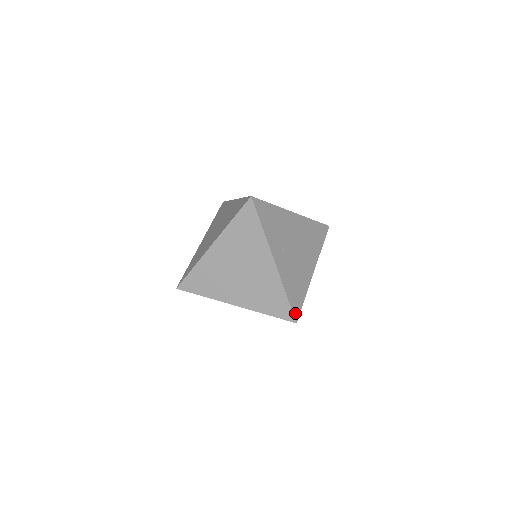
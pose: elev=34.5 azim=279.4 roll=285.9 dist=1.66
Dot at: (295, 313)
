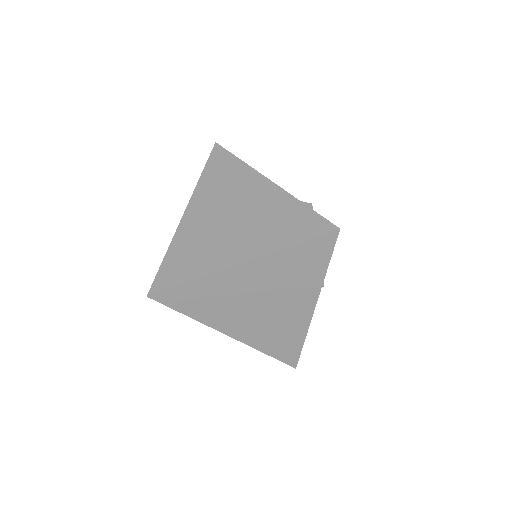
Dot at: (299, 357)
